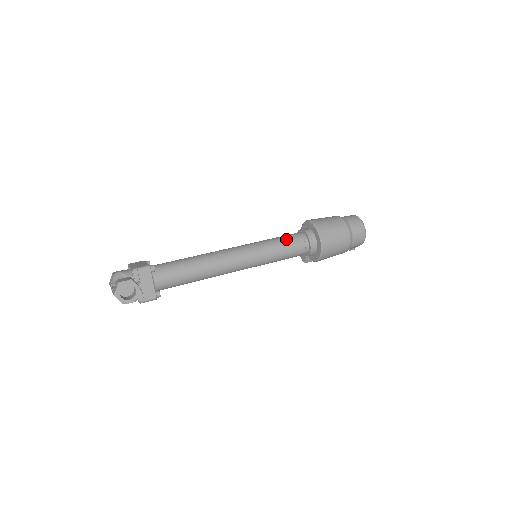
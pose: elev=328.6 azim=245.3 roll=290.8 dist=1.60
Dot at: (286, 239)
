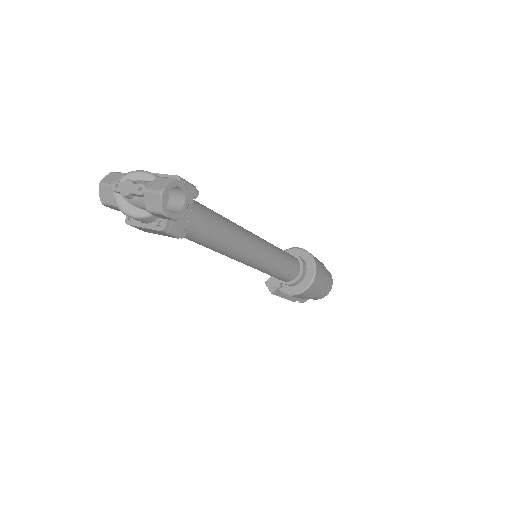
Dot at: (287, 253)
